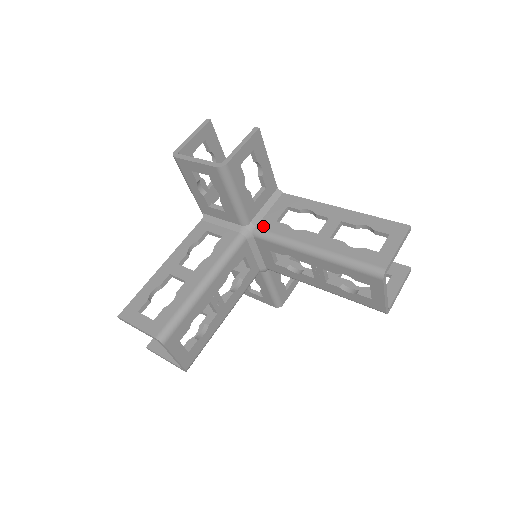
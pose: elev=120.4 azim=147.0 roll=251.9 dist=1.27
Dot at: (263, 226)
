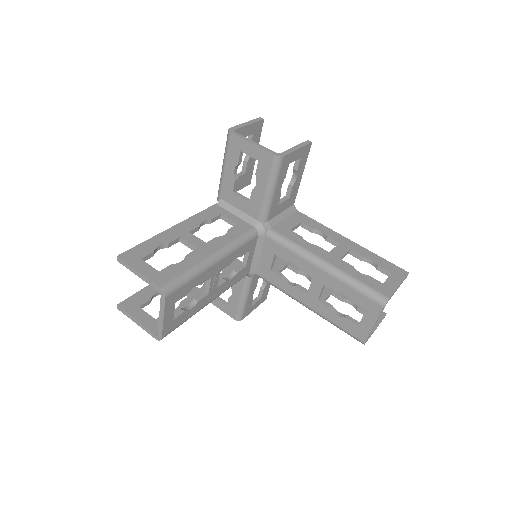
Dot at: (278, 229)
